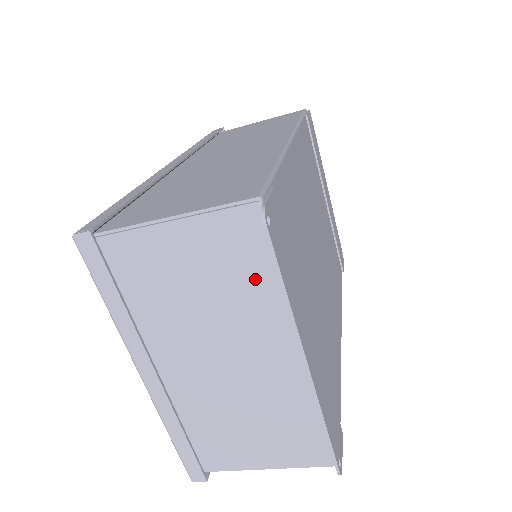
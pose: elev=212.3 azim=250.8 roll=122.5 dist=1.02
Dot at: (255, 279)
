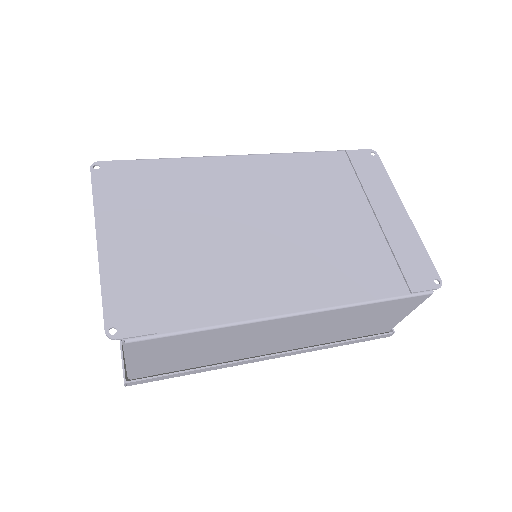
Dot at: occluded
